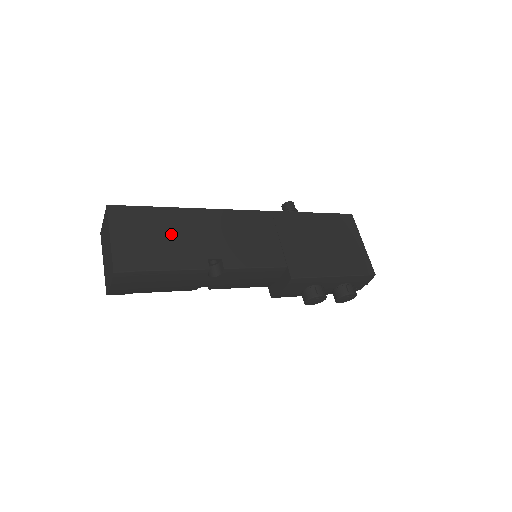
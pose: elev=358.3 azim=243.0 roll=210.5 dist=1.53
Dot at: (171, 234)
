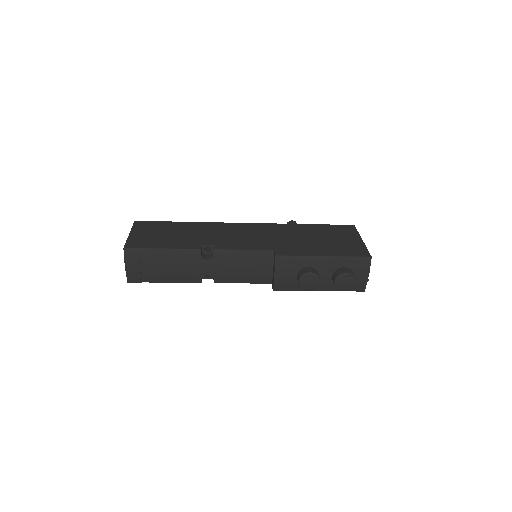
Dot at: (177, 233)
